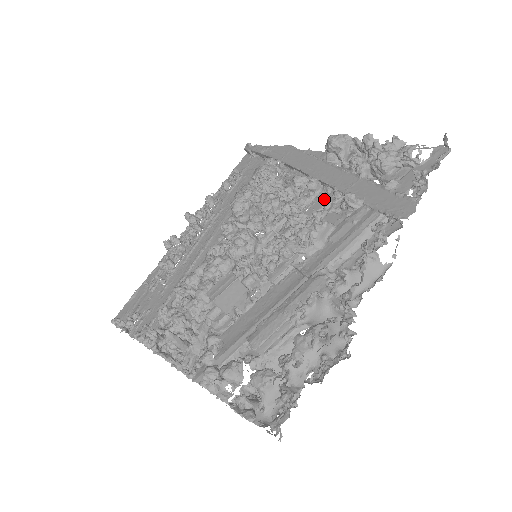
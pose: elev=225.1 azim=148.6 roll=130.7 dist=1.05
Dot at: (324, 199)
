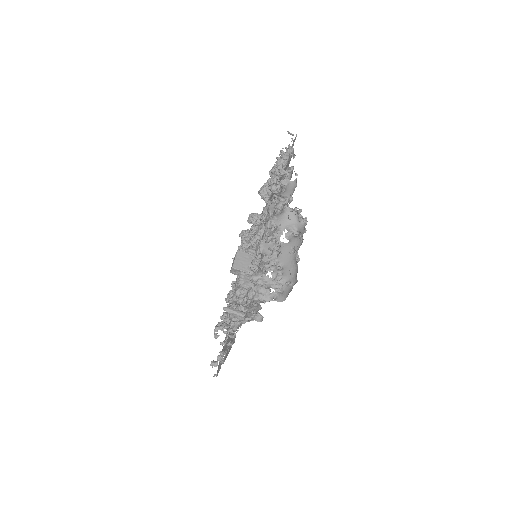
Dot at: (265, 202)
